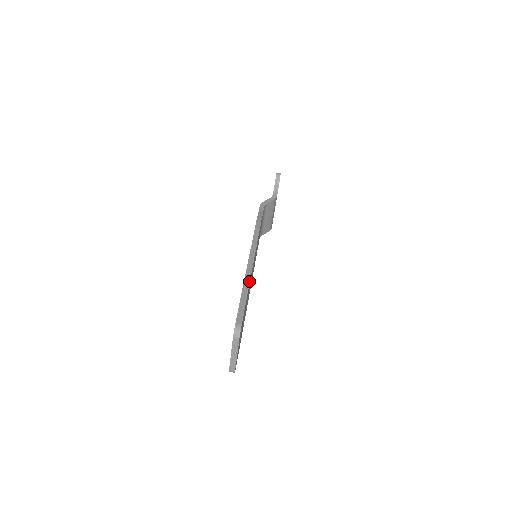
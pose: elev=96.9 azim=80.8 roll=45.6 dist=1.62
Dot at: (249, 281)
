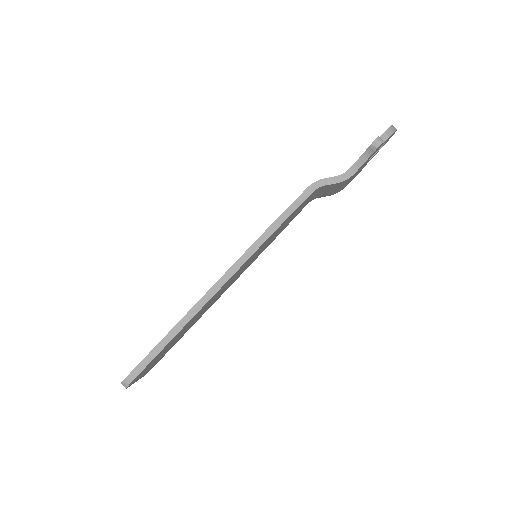
Dot at: (182, 327)
